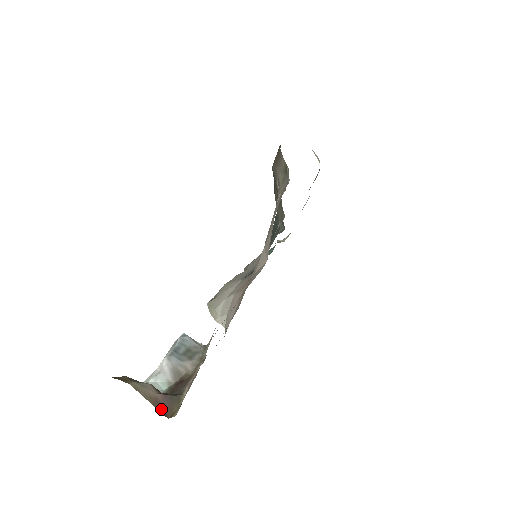
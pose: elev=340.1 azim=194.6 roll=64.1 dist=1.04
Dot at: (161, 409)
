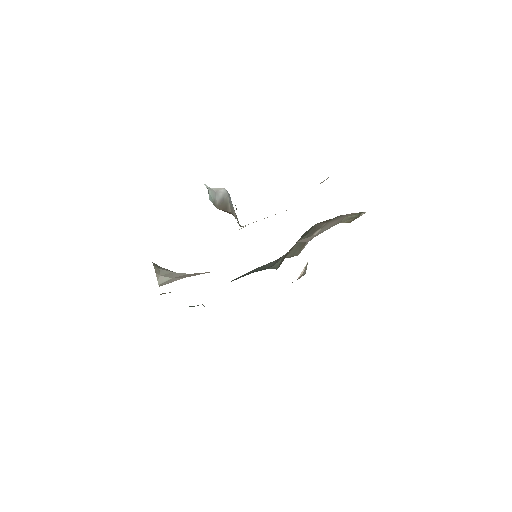
Dot at: occluded
